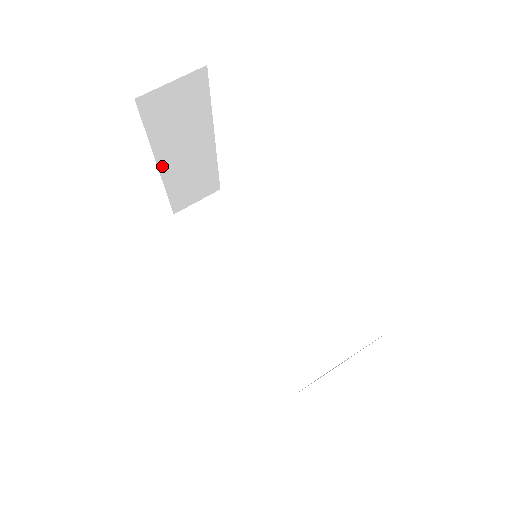
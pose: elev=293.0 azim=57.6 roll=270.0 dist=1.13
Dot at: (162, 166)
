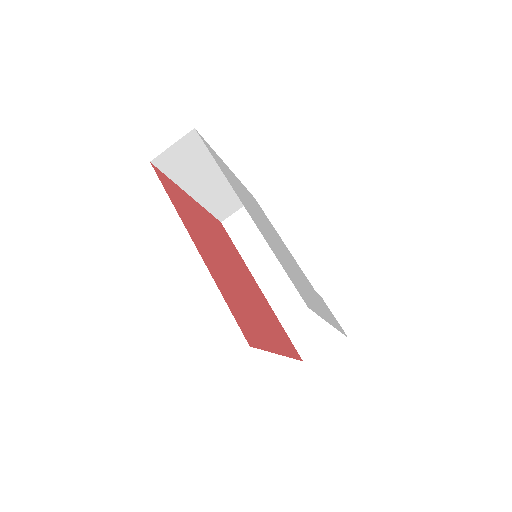
Dot at: (193, 194)
